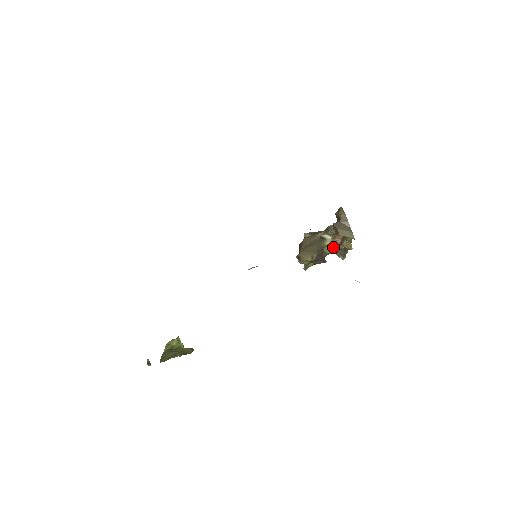
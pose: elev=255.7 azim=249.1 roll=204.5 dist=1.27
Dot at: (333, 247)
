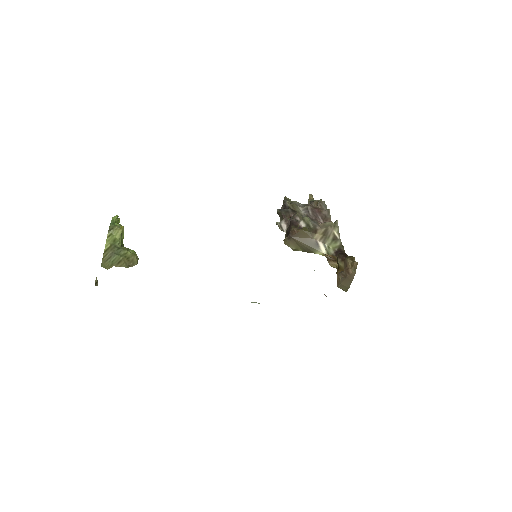
Dot at: occluded
